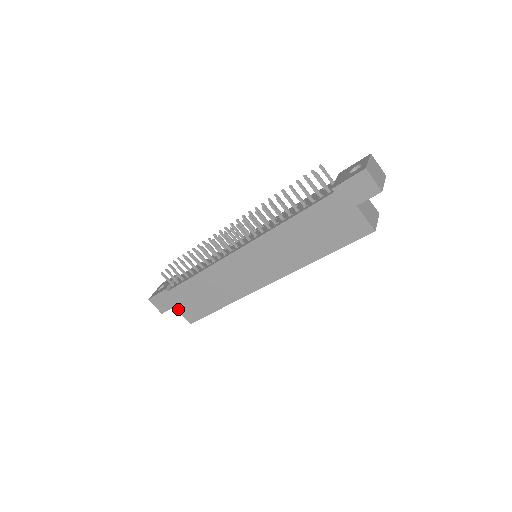
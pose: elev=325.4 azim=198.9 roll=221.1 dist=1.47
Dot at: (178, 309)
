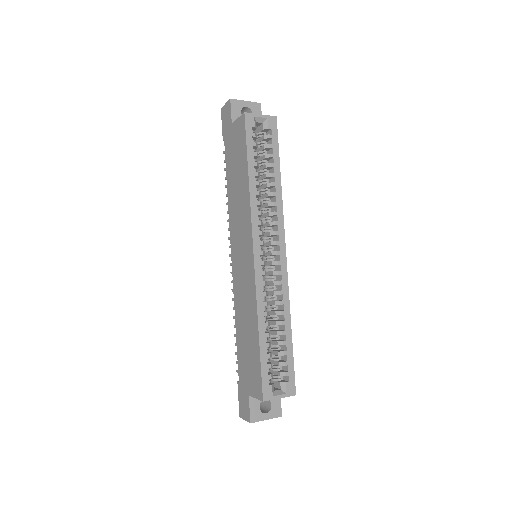
Dot at: (251, 394)
